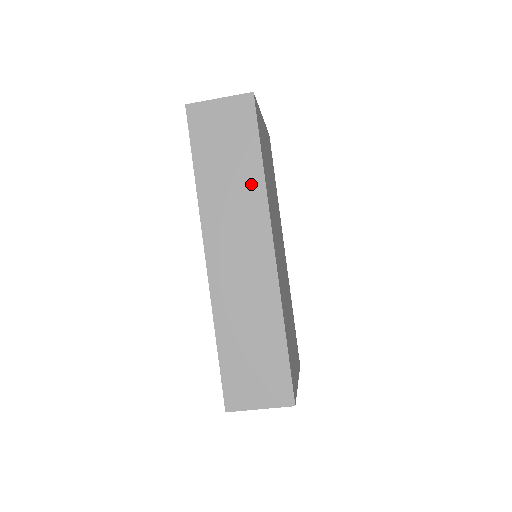
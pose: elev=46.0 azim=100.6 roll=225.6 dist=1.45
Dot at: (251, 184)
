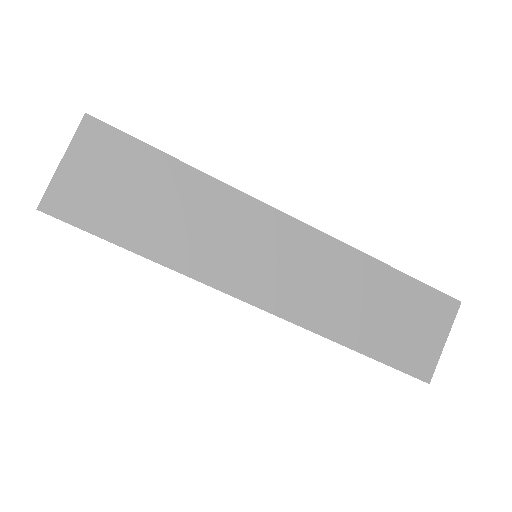
Dot at: (201, 194)
